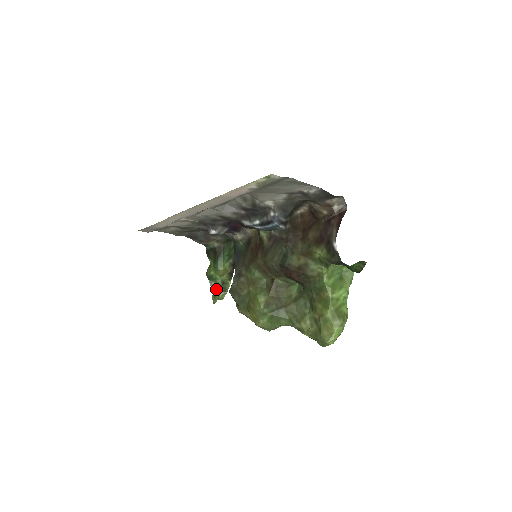
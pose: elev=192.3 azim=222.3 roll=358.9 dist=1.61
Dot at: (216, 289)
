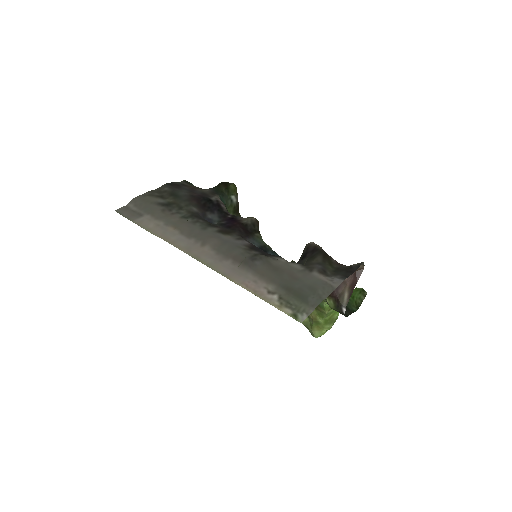
Dot at: occluded
